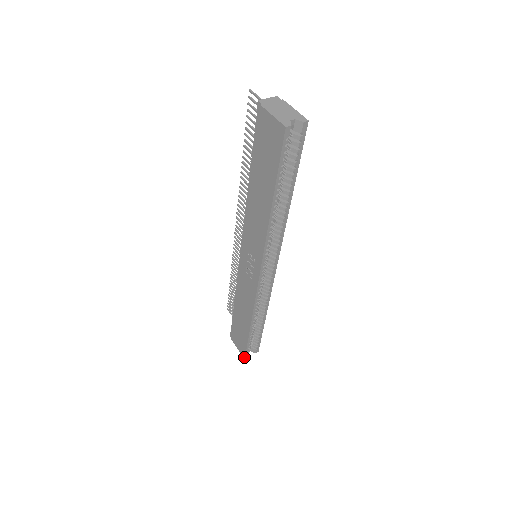
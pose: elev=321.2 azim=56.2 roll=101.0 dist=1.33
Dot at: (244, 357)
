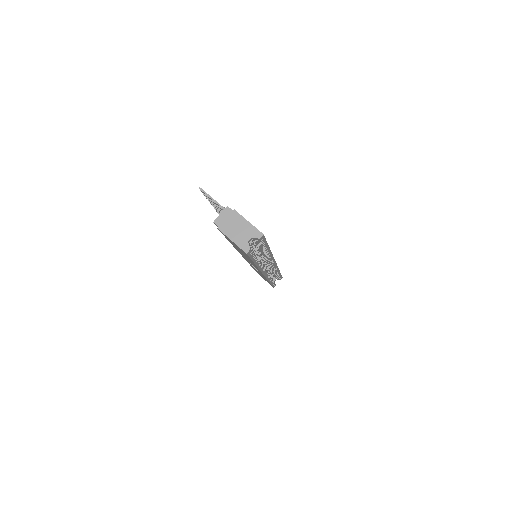
Dot at: (273, 287)
